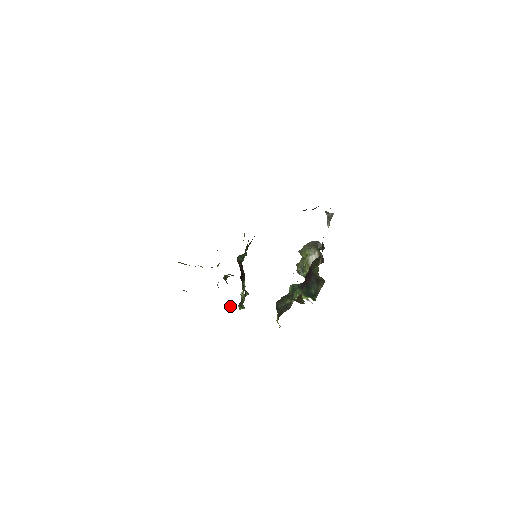
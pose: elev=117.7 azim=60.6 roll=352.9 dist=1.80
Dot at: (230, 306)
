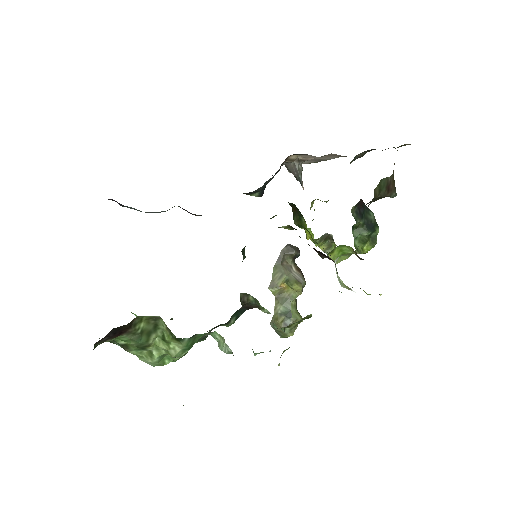
Dot at: occluded
